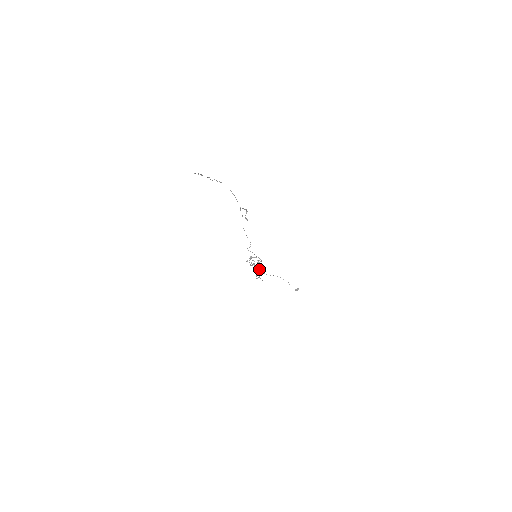
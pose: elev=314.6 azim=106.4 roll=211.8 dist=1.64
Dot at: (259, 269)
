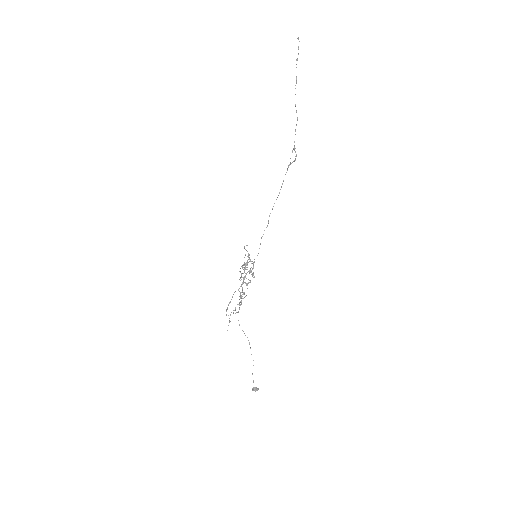
Dot at: (245, 282)
